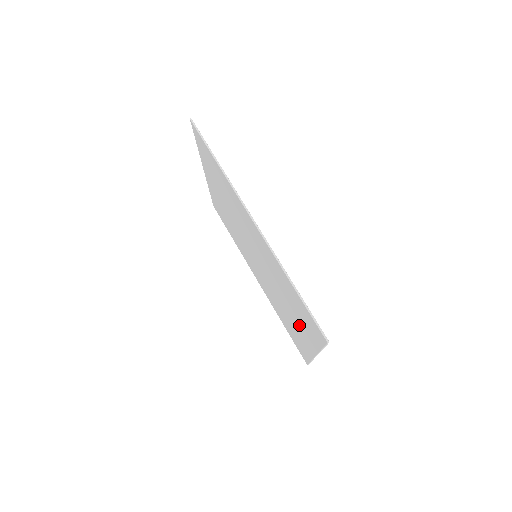
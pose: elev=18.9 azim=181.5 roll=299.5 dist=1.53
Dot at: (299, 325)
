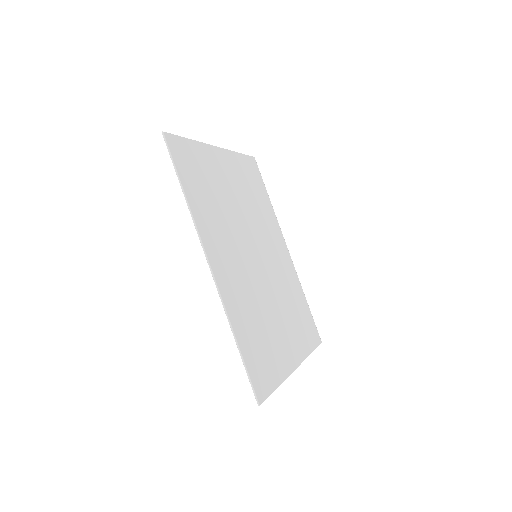
Dot at: (279, 342)
